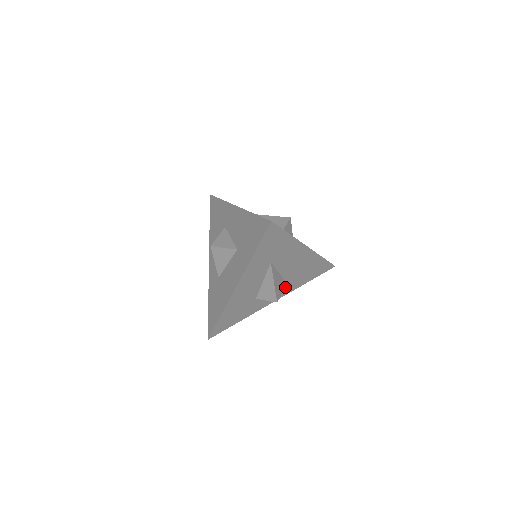
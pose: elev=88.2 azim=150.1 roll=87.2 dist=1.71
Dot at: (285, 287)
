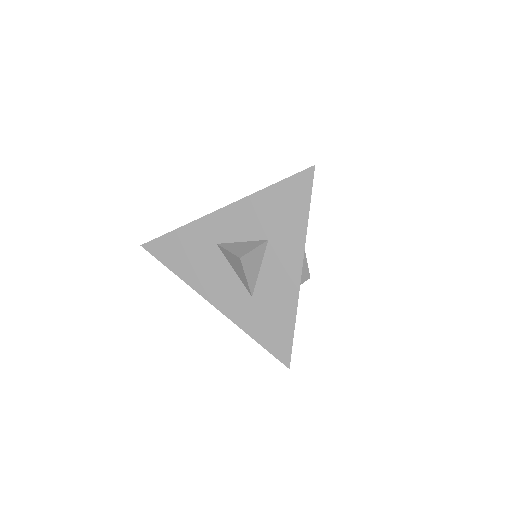
Dot at: occluded
